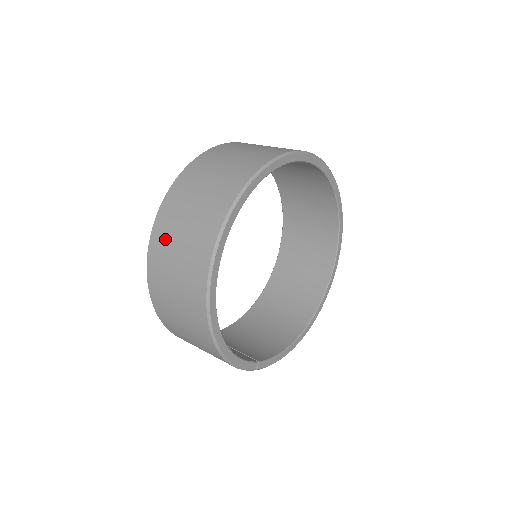
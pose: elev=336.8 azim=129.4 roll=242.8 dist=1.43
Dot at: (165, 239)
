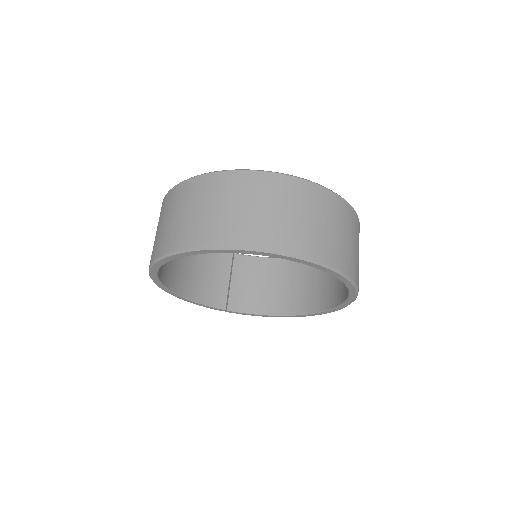
Dot at: occluded
